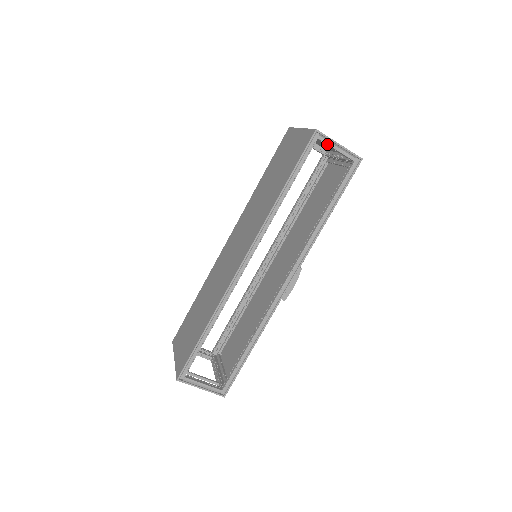
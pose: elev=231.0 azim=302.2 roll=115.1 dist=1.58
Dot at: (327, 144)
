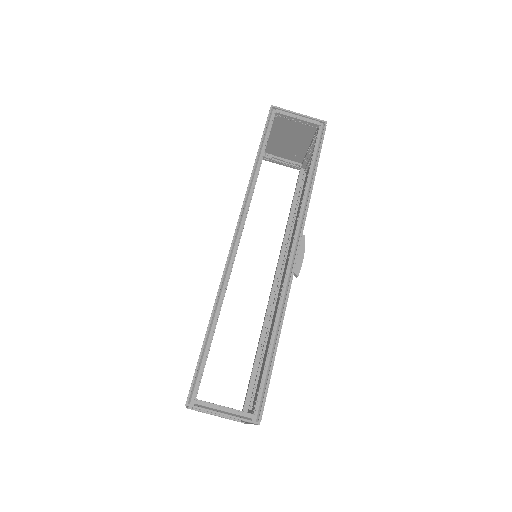
Dot at: (286, 115)
